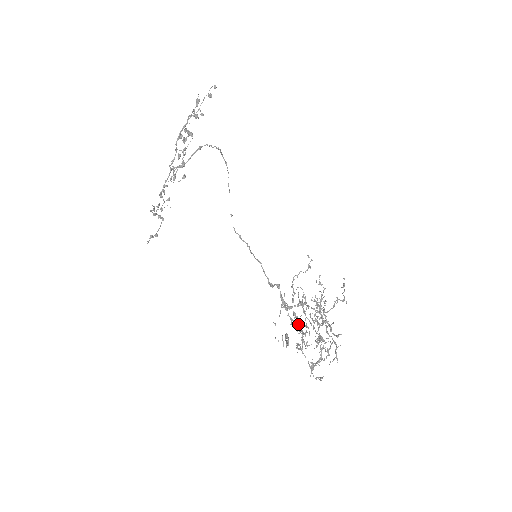
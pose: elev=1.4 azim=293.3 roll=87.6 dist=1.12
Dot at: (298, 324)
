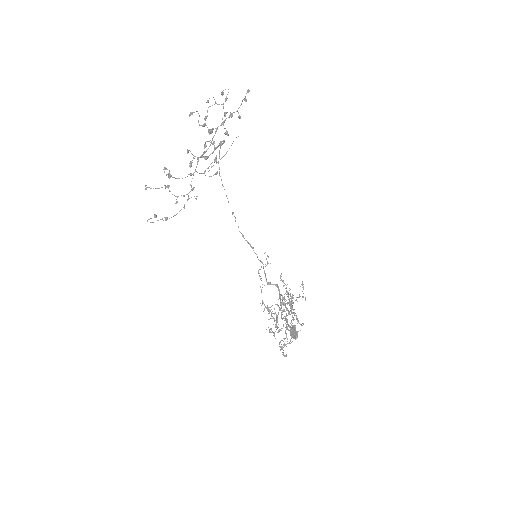
Dot at: (269, 312)
